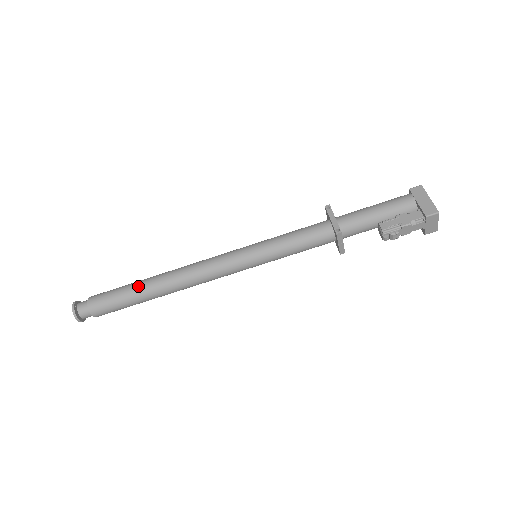
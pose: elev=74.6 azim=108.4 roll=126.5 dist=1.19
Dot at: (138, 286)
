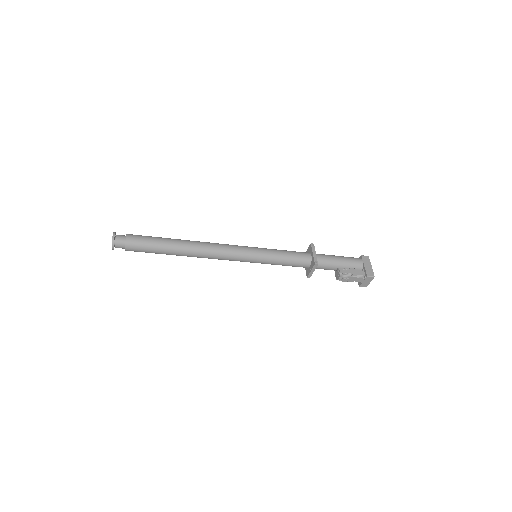
Dot at: (170, 242)
